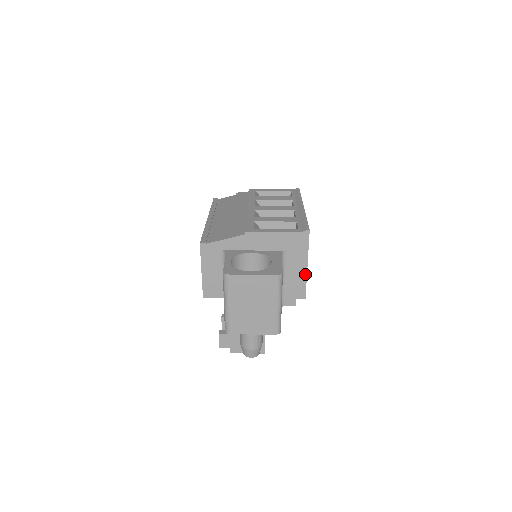
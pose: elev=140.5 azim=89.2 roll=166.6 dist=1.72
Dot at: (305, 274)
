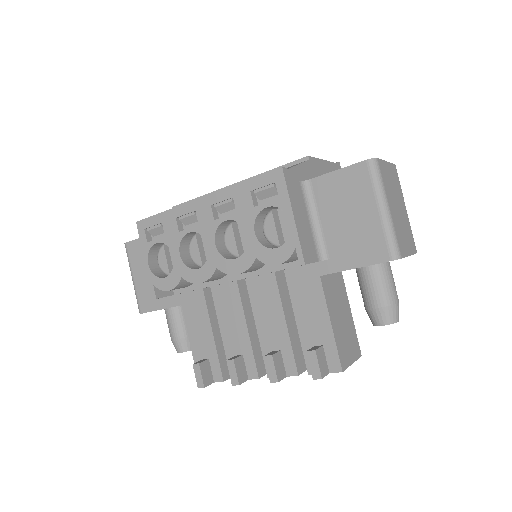
Dot at: occluded
